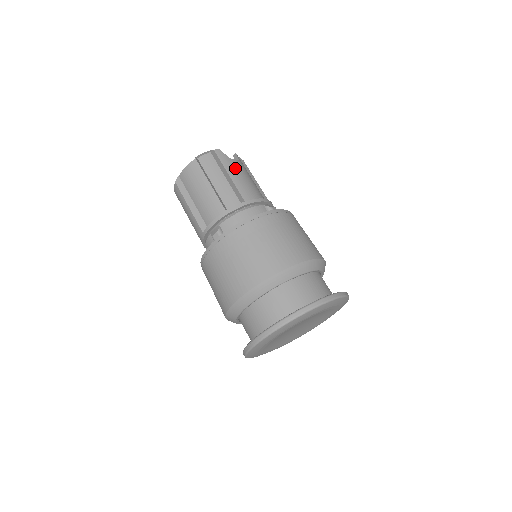
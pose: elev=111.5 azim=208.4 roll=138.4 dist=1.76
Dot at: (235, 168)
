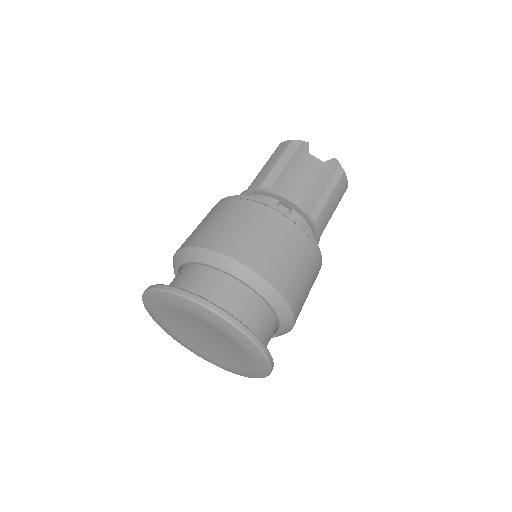
Dot at: (302, 163)
